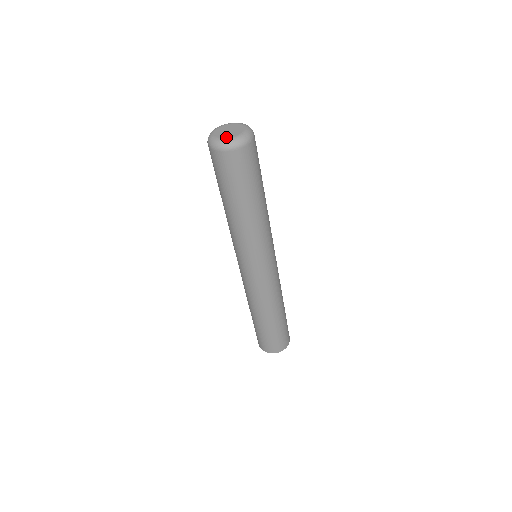
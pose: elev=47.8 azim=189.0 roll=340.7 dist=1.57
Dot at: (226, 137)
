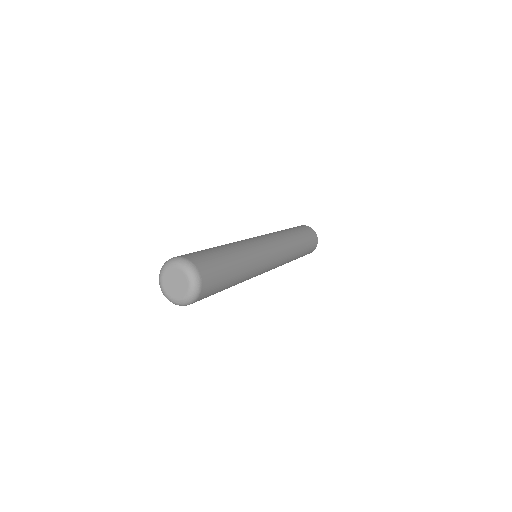
Dot at: (171, 296)
